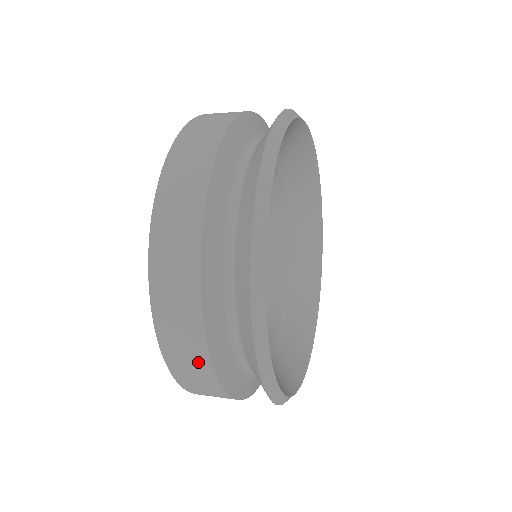
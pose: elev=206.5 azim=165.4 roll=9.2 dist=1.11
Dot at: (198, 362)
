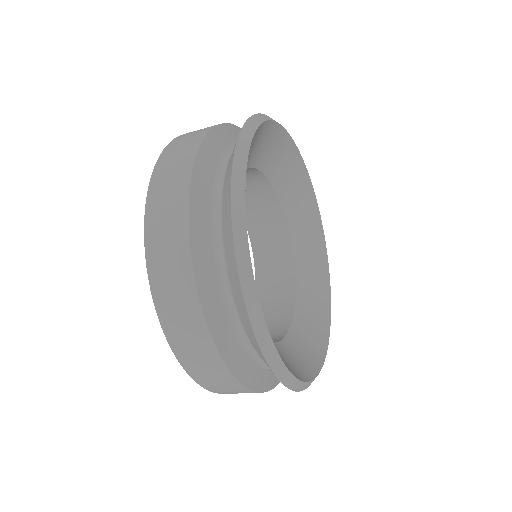
Dot at: (179, 269)
